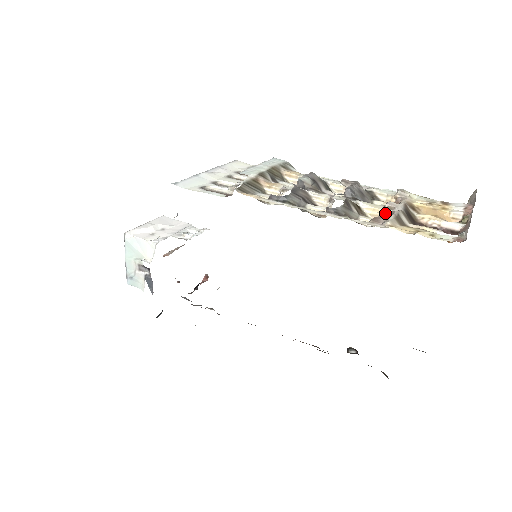
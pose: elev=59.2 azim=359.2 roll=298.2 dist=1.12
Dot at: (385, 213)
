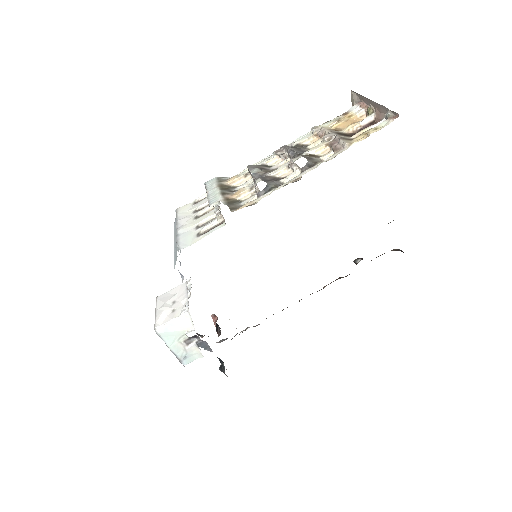
Dot at: (332, 143)
